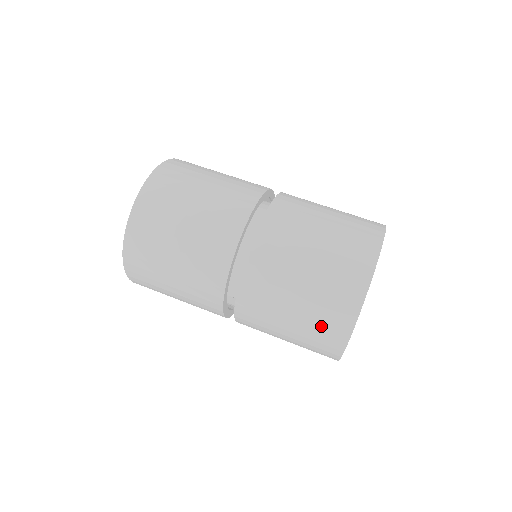
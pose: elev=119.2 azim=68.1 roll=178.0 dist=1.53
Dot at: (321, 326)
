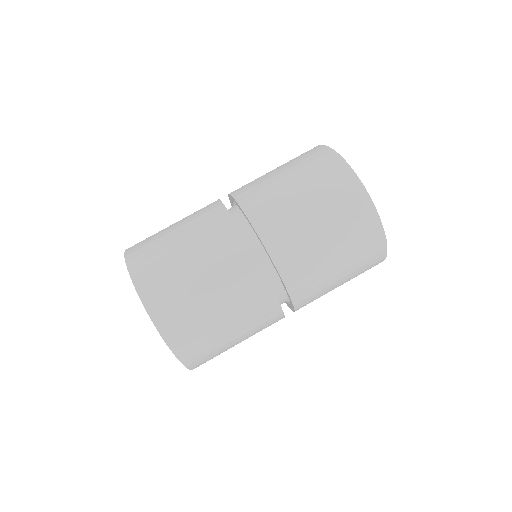
Dot at: (364, 270)
